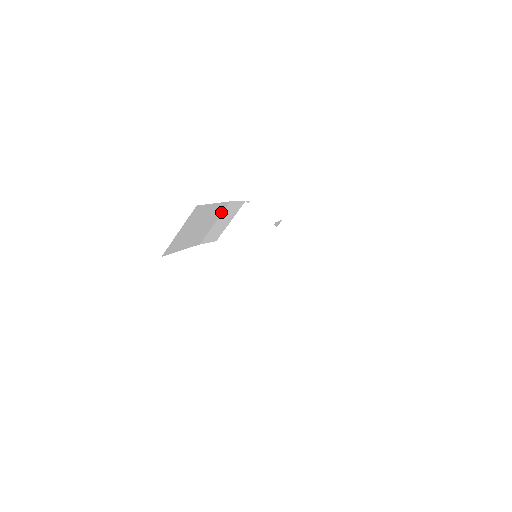
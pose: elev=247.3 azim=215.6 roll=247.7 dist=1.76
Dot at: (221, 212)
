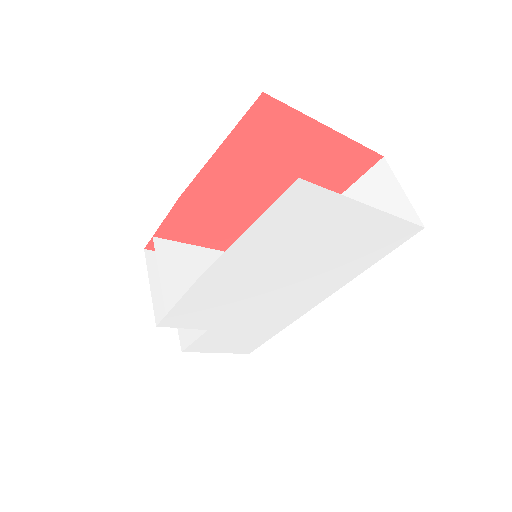
Dot at: occluded
